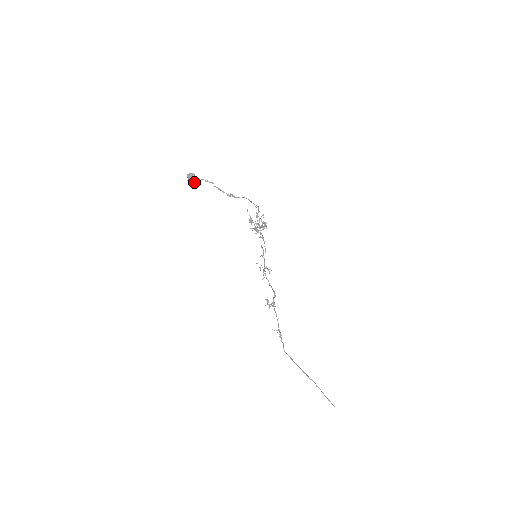
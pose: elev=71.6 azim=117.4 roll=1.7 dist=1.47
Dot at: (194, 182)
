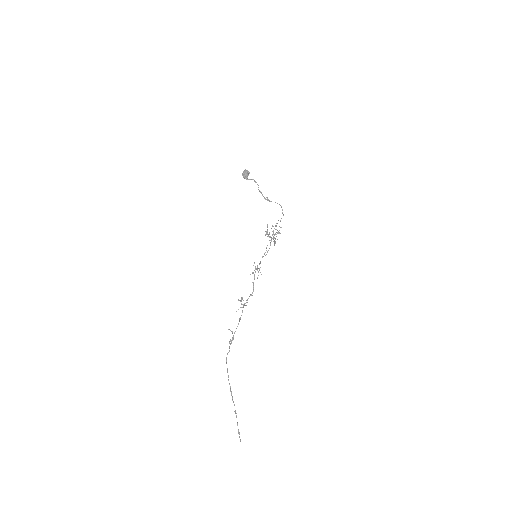
Dot at: (246, 177)
